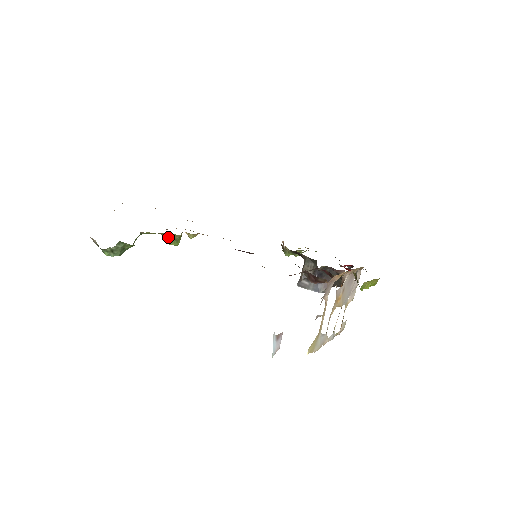
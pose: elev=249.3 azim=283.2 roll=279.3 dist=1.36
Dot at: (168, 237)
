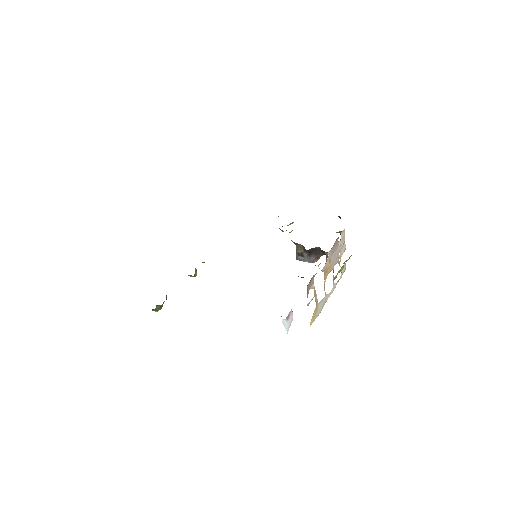
Dot at: occluded
